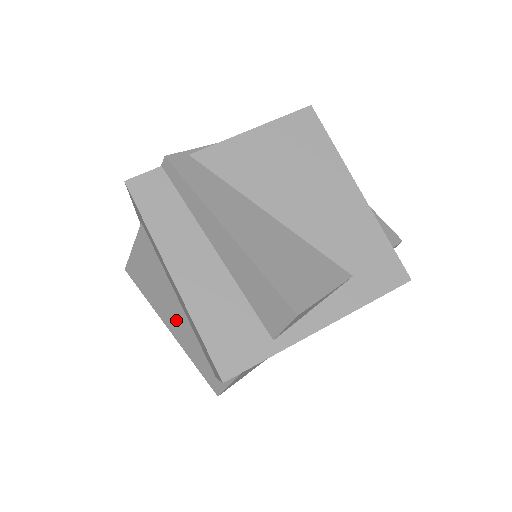
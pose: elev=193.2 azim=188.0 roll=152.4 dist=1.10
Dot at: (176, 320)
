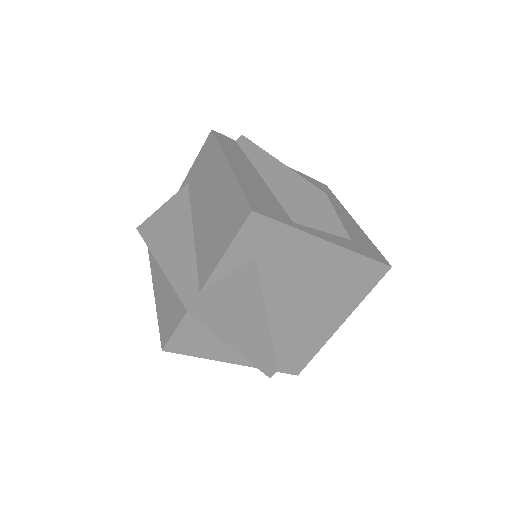
Dot at: (177, 251)
